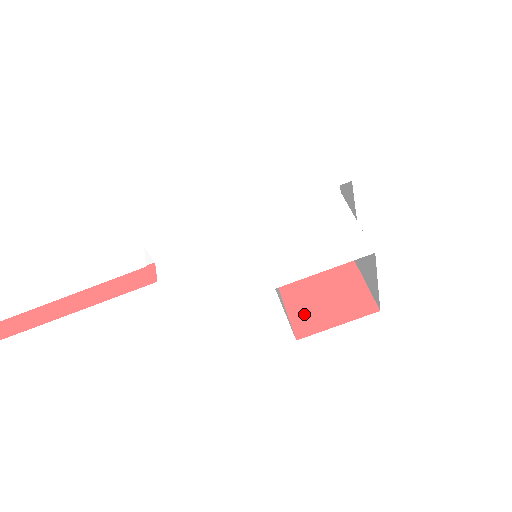
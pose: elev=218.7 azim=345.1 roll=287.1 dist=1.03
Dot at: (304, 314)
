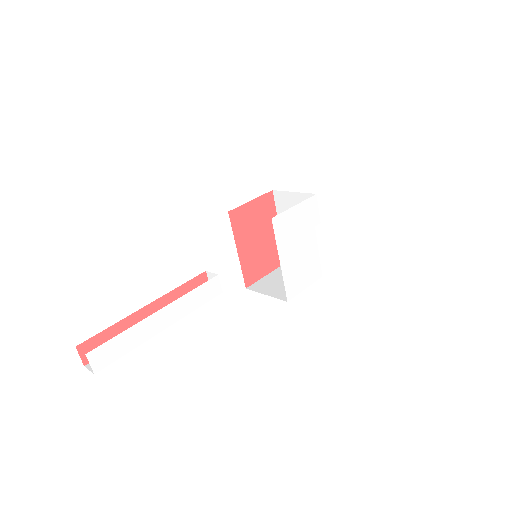
Dot at: (250, 271)
